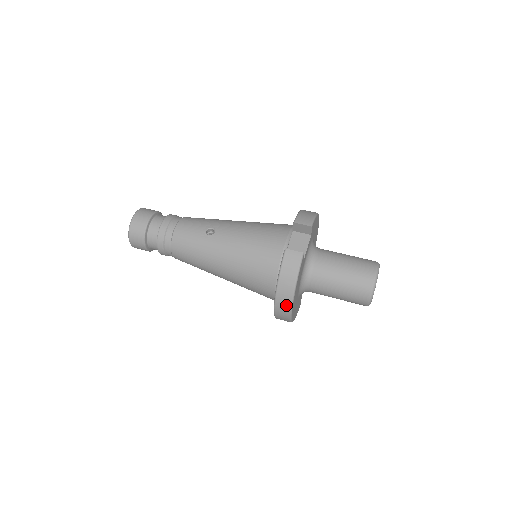
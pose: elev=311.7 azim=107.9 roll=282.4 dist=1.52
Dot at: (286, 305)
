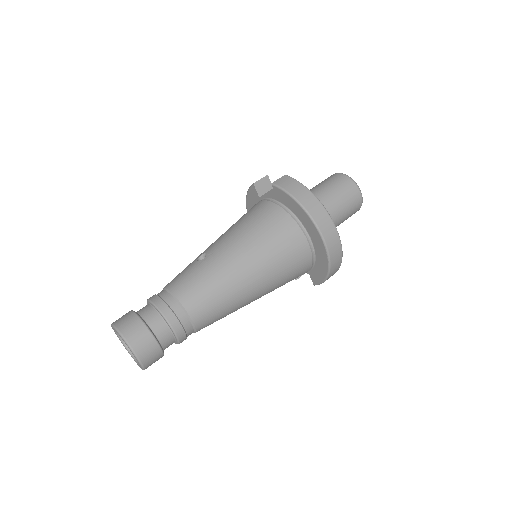
Dot at: (323, 215)
